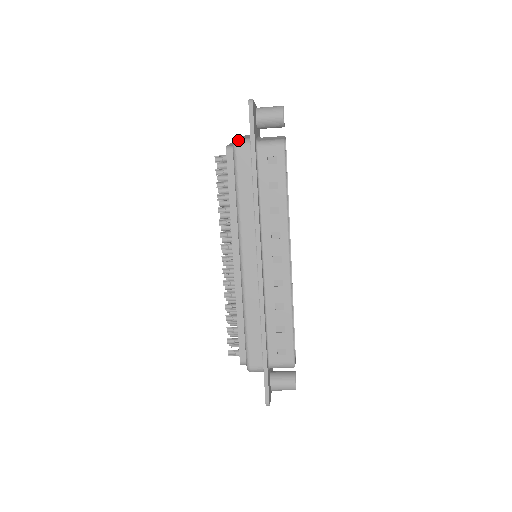
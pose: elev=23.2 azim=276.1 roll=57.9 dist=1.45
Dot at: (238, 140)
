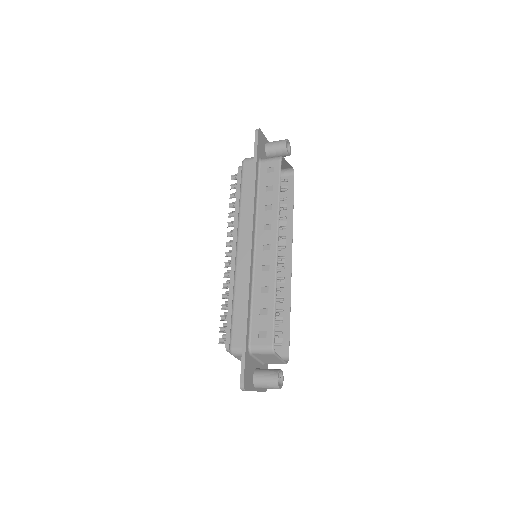
Dot at: (246, 158)
